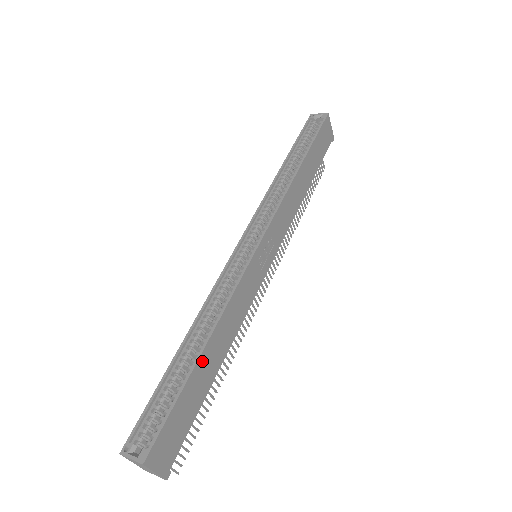
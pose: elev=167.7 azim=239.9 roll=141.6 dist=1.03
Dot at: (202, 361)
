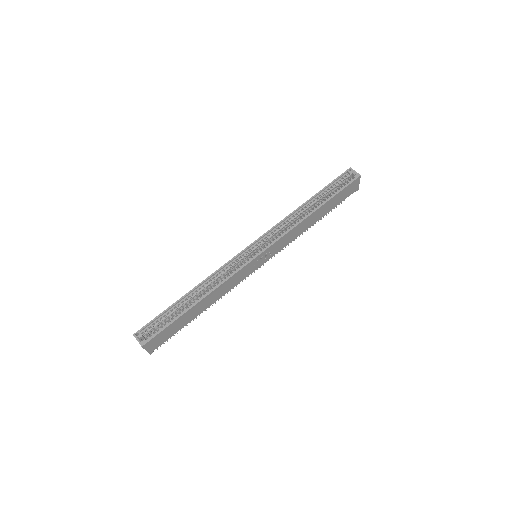
Dot at: (193, 309)
